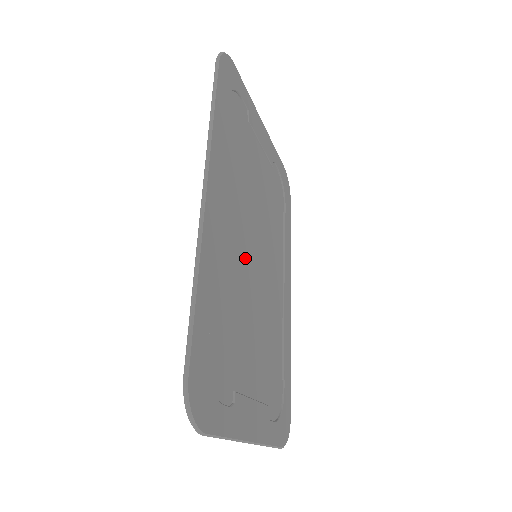
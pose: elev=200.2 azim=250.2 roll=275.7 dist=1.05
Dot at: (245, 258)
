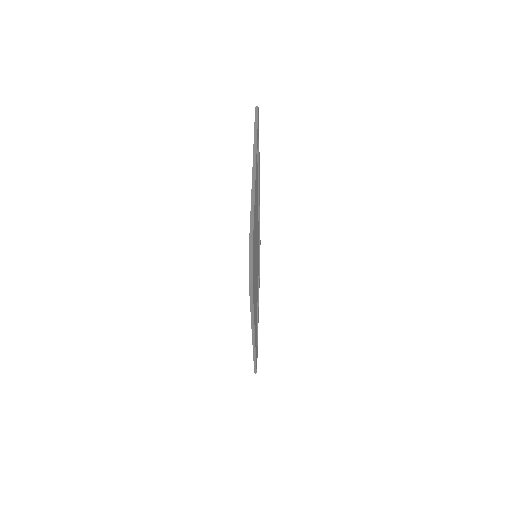
Dot at: occluded
